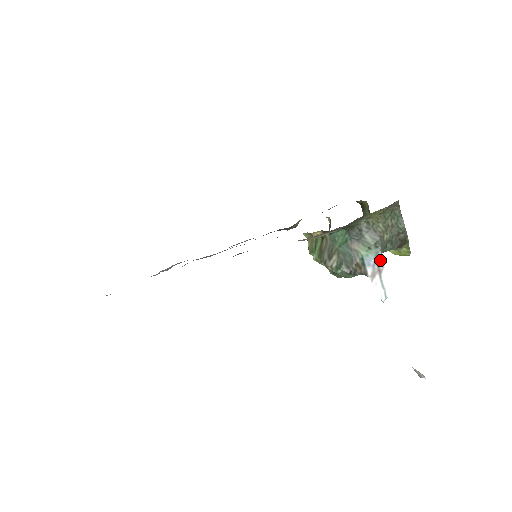
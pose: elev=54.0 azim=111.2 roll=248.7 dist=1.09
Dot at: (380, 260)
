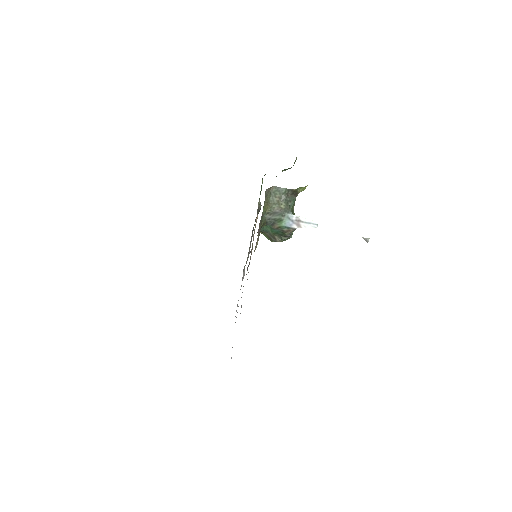
Dot at: (293, 217)
